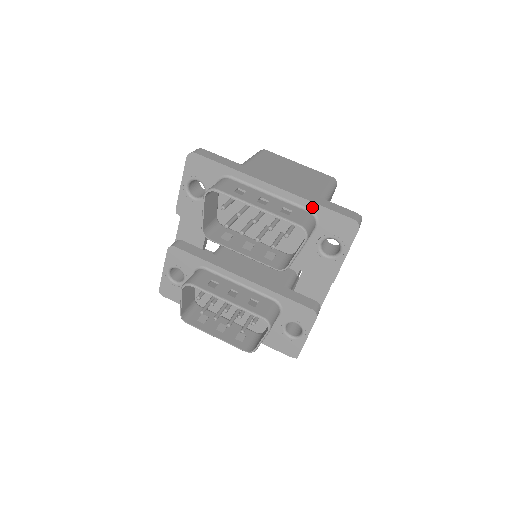
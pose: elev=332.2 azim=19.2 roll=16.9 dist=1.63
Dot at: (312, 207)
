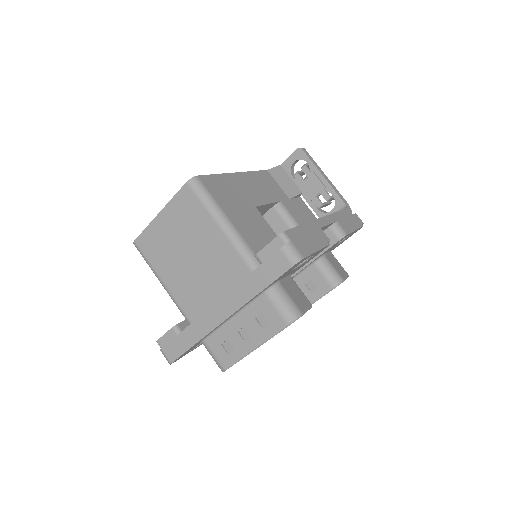
Dot at: (261, 292)
